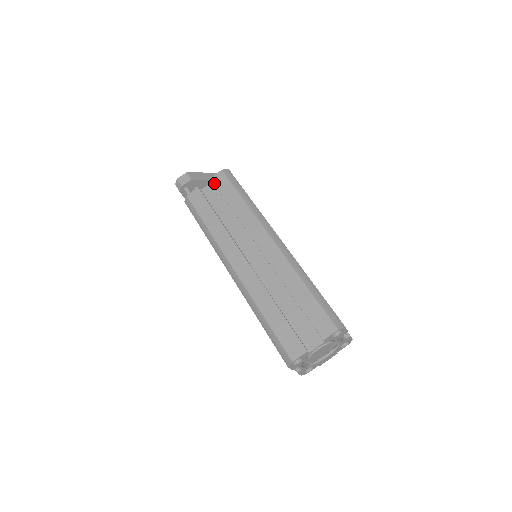
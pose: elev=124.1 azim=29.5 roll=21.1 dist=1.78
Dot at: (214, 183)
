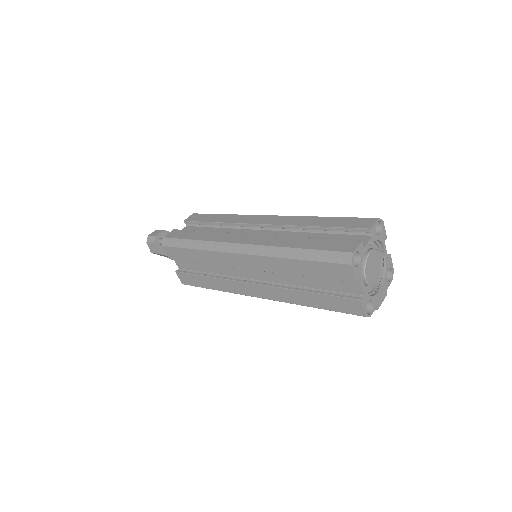
Dot at: (189, 221)
